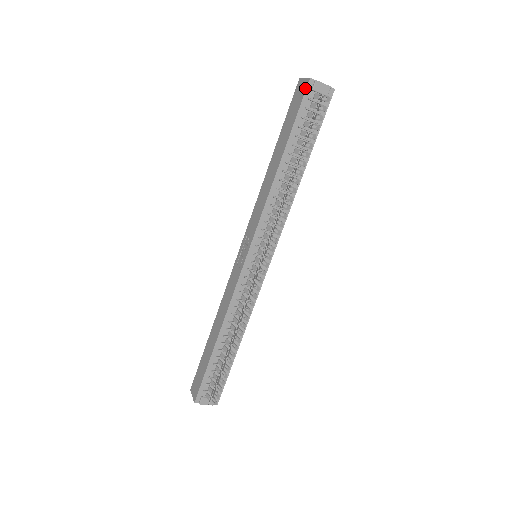
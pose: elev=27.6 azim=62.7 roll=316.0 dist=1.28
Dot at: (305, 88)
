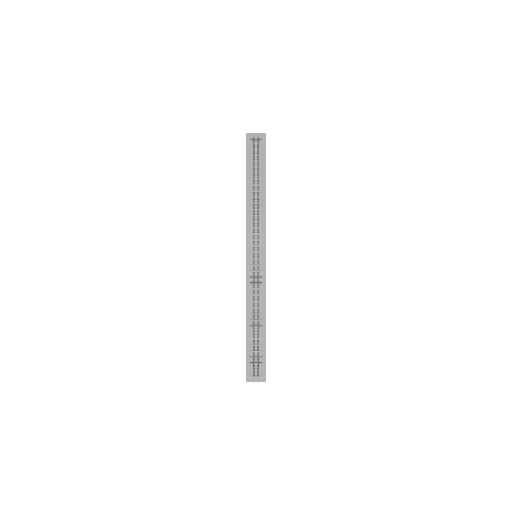
Dot at: (246, 140)
